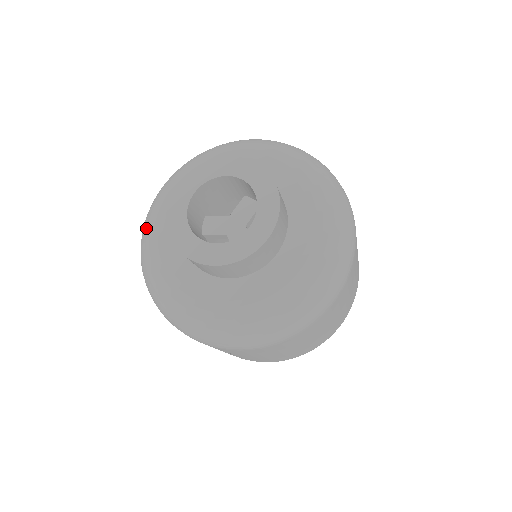
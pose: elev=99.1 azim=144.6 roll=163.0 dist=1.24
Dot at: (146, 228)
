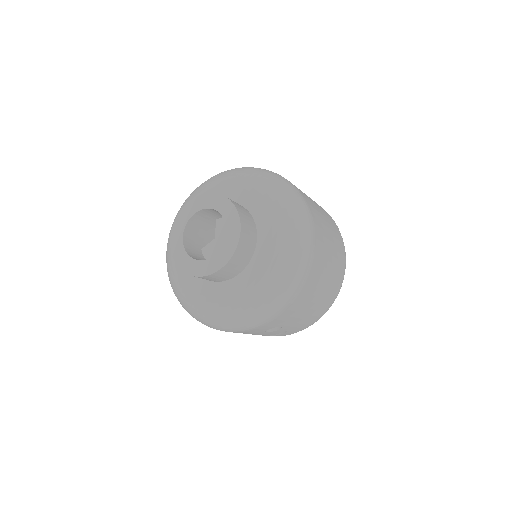
Dot at: (173, 285)
